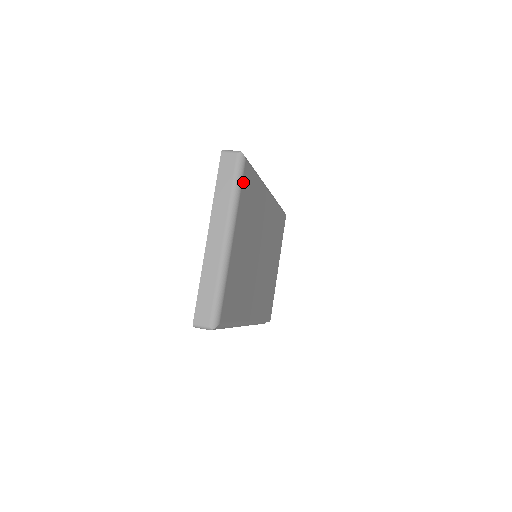
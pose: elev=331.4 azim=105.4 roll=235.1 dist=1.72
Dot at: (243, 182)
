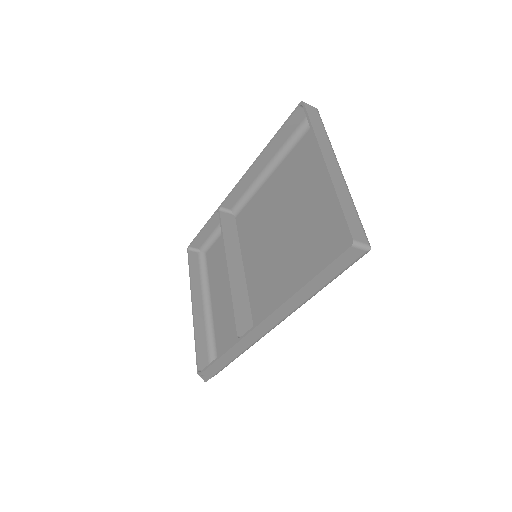
Dot at: occluded
